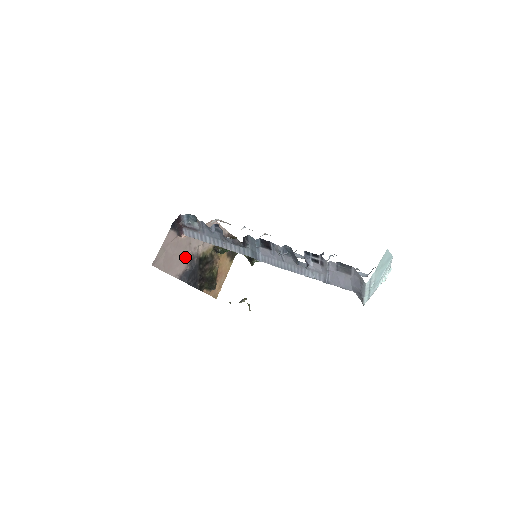
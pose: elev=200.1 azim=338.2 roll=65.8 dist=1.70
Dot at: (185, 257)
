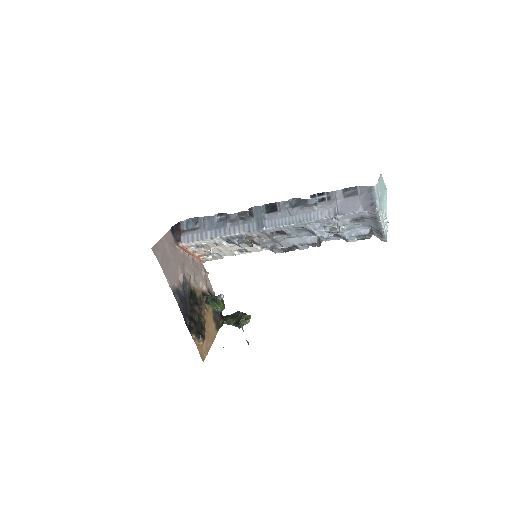
Dot at: (179, 273)
